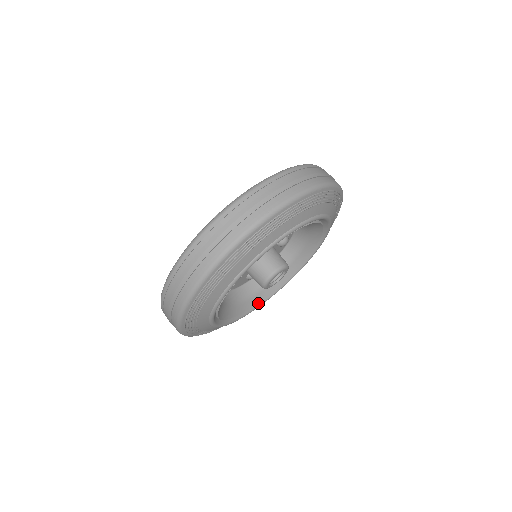
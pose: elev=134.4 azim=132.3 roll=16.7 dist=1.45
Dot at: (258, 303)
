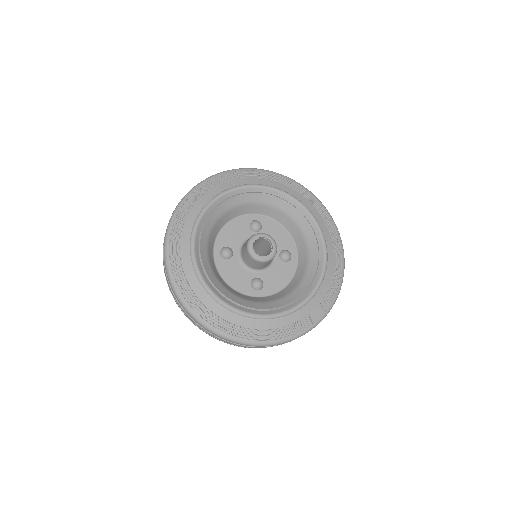
Dot at: (263, 312)
